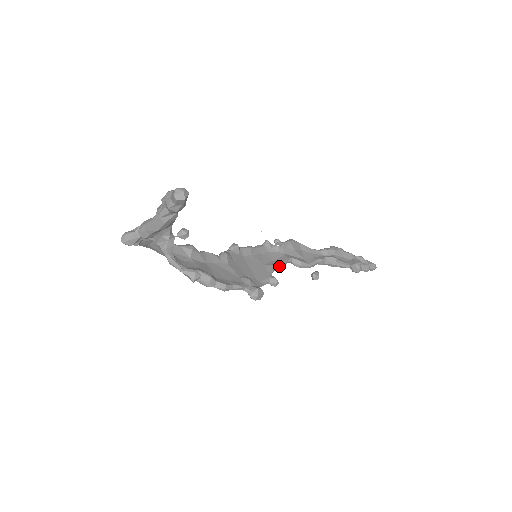
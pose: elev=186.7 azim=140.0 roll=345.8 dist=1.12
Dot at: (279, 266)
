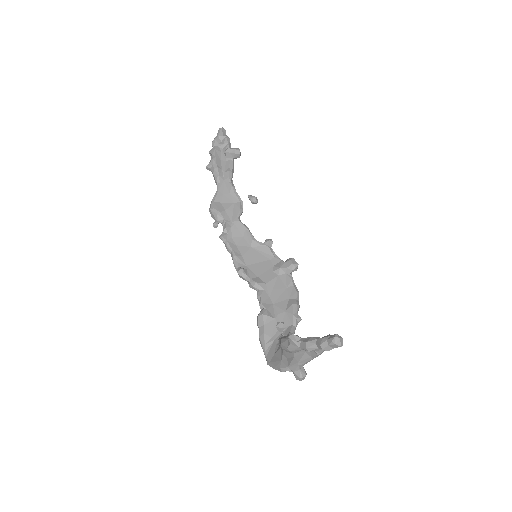
Dot at: (250, 233)
